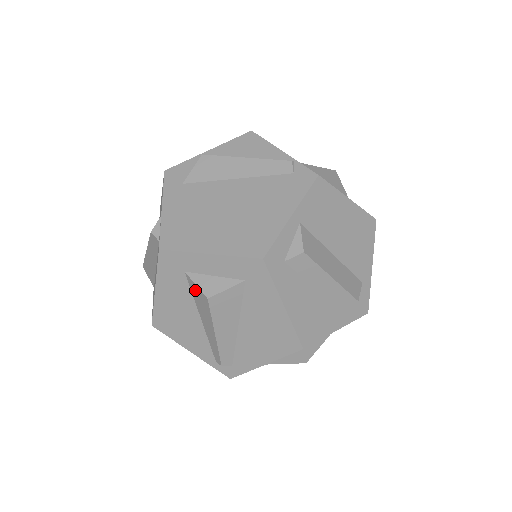
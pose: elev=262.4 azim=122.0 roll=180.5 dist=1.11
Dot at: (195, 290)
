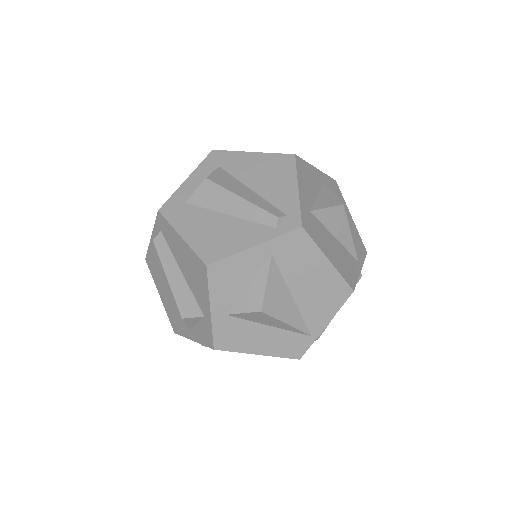
Dot at: (200, 197)
